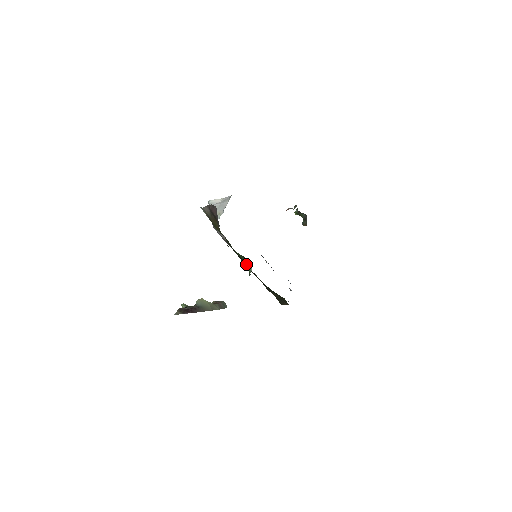
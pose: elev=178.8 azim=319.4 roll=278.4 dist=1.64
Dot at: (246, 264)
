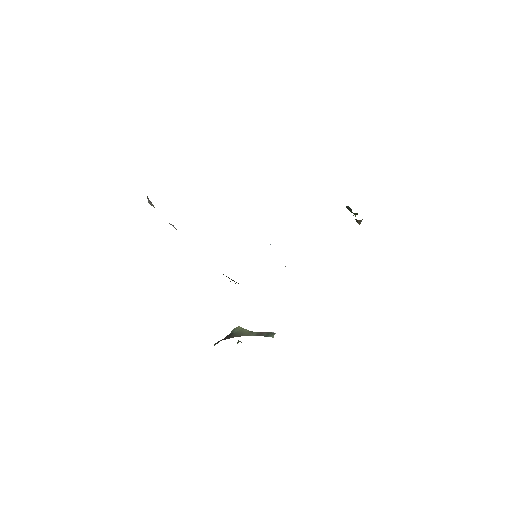
Dot at: occluded
